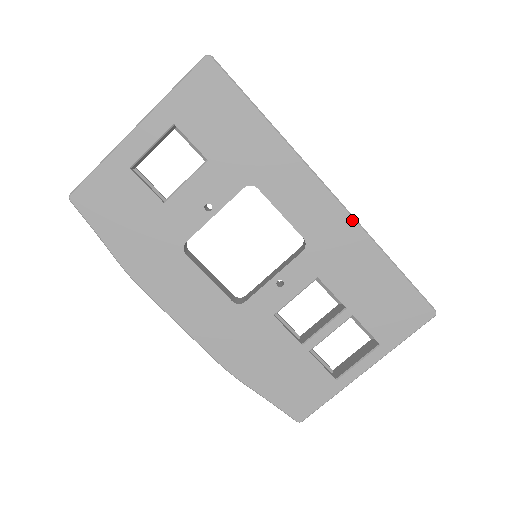
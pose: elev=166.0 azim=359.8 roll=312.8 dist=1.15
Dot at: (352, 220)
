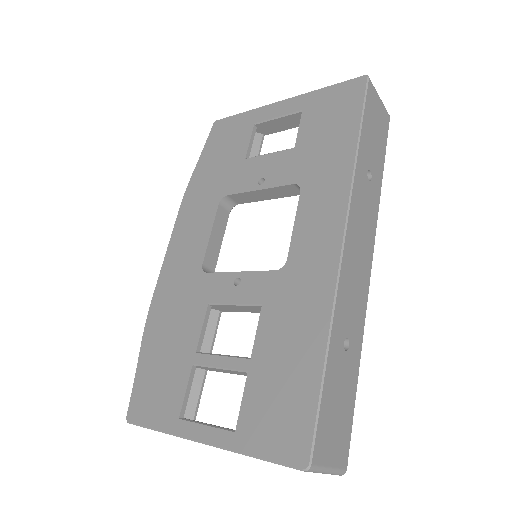
Dot at: (335, 279)
